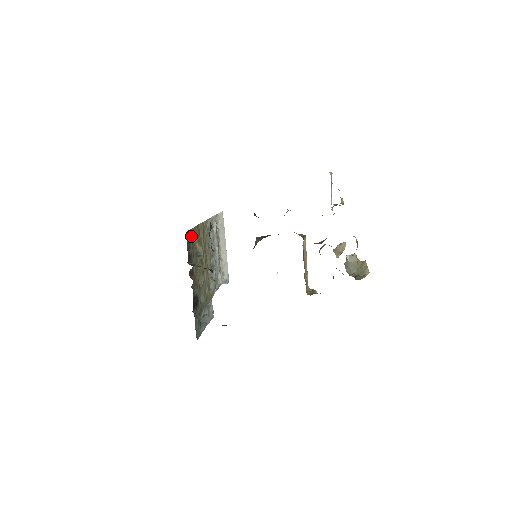
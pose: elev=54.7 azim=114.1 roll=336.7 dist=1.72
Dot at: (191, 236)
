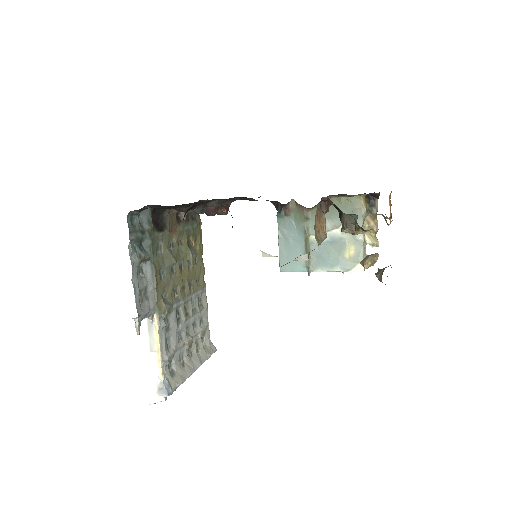
Dot at: (198, 226)
